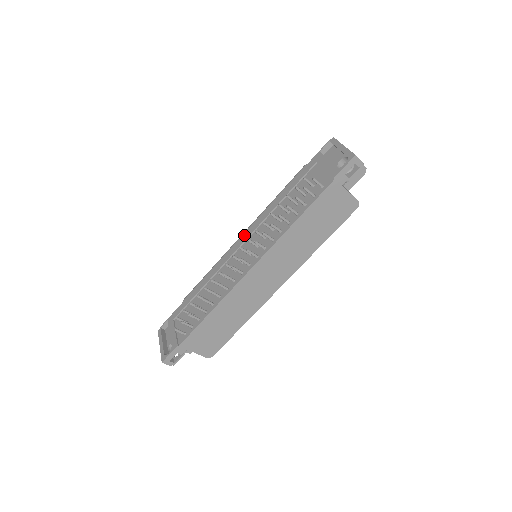
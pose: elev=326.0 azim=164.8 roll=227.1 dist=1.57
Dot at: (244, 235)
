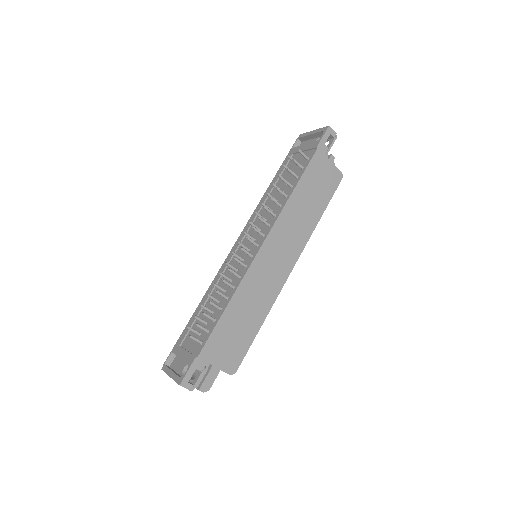
Dot at: (240, 235)
